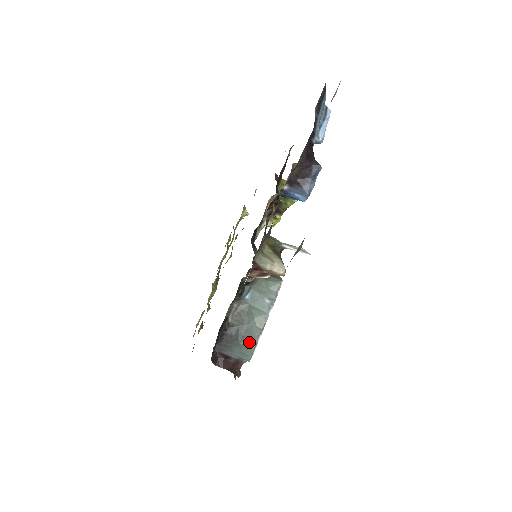
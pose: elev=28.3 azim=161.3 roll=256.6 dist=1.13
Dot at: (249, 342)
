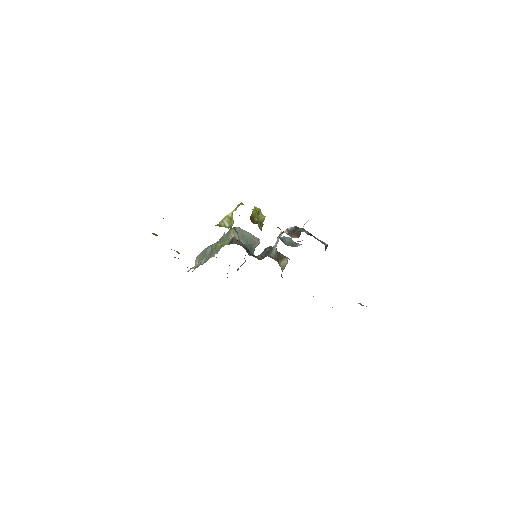
Dot at: occluded
